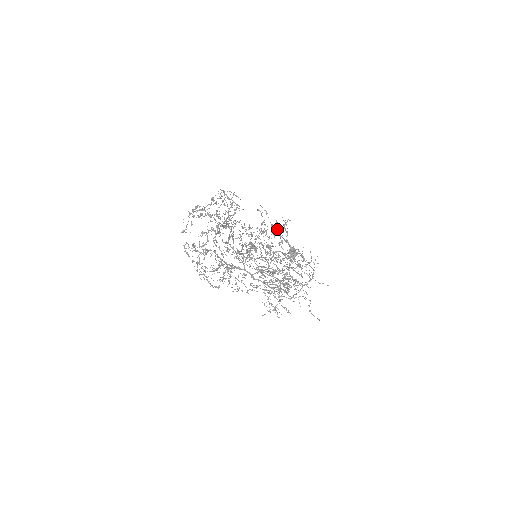
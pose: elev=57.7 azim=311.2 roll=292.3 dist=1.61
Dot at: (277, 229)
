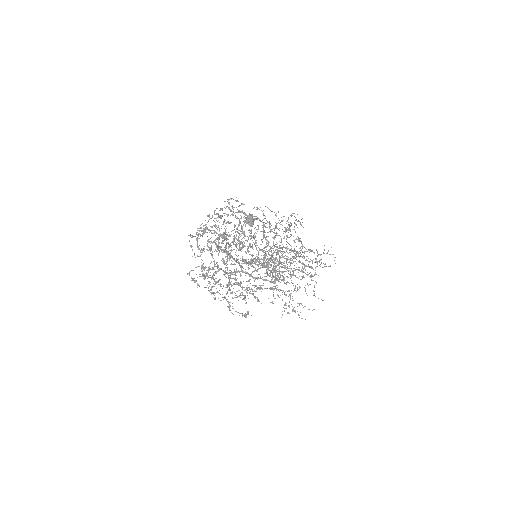
Dot at: occluded
